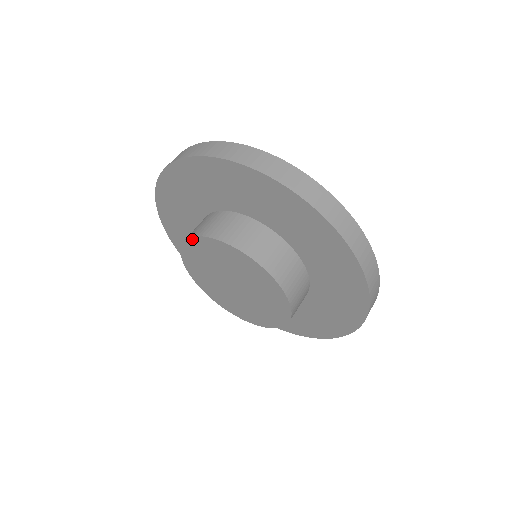
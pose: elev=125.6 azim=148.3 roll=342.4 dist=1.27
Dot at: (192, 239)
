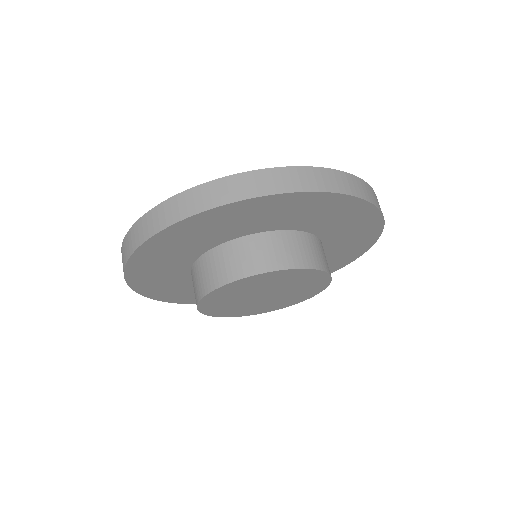
Dot at: (200, 304)
